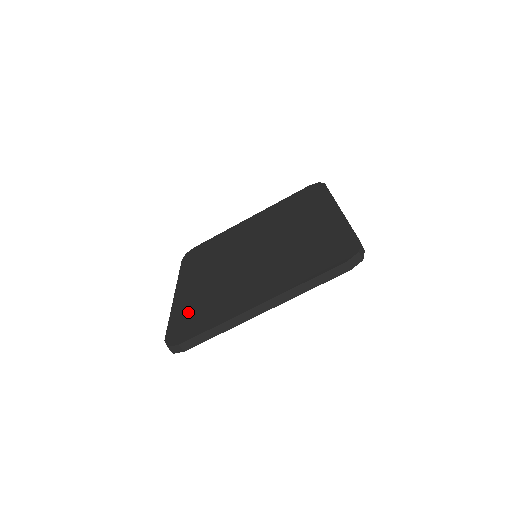
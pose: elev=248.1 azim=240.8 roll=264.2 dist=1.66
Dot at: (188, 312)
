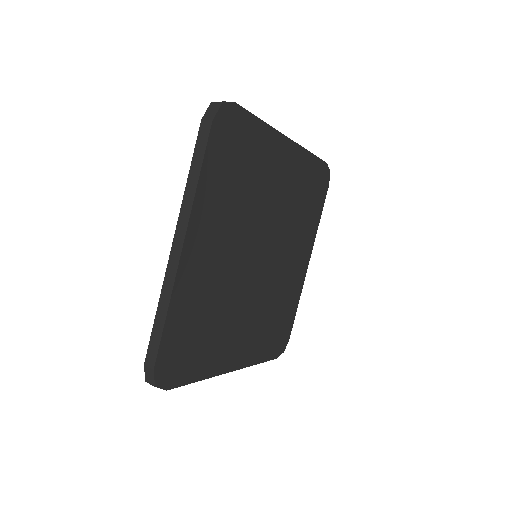
Dot at: occluded
